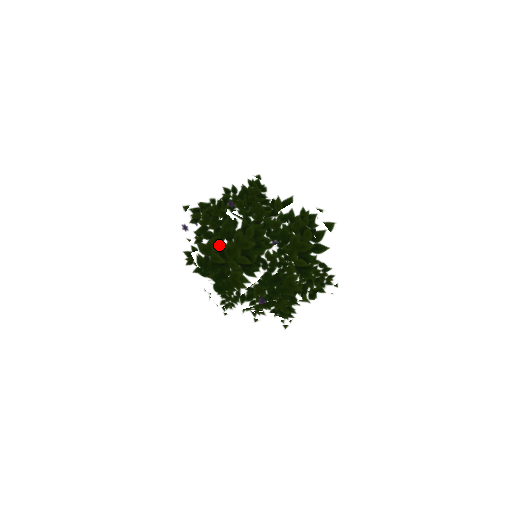
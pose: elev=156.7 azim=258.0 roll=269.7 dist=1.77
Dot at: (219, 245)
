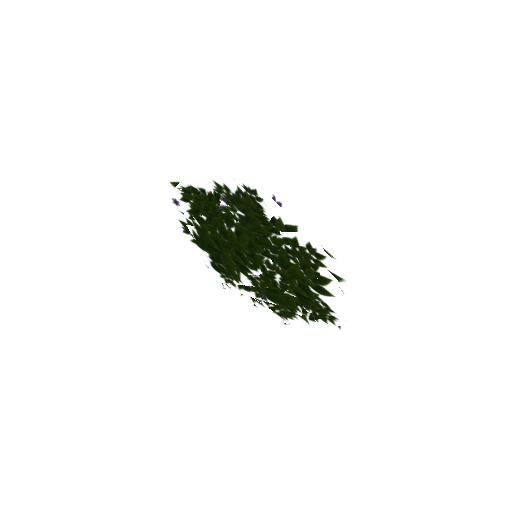
Dot at: (213, 233)
